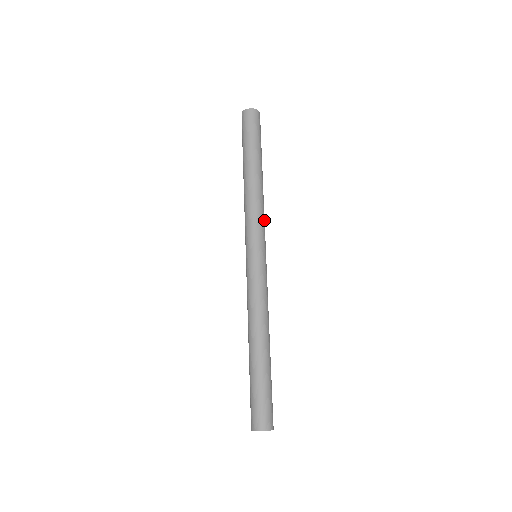
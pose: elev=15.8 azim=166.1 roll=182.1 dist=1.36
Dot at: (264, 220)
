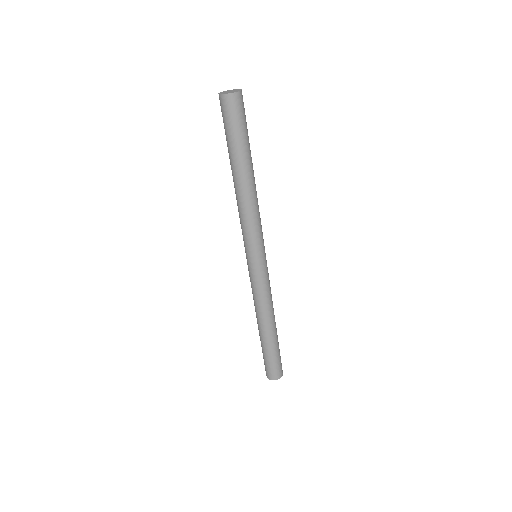
Dot at: (260, 221)
